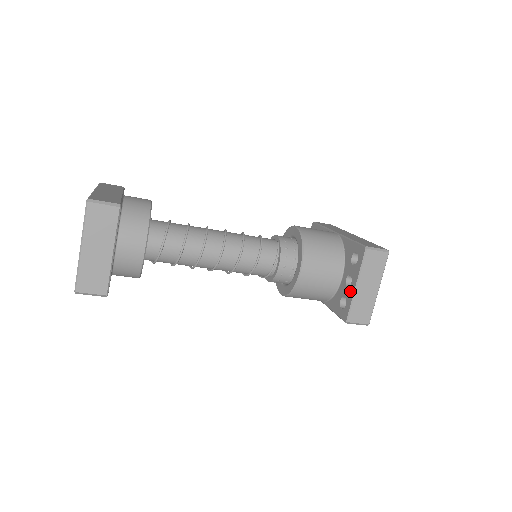
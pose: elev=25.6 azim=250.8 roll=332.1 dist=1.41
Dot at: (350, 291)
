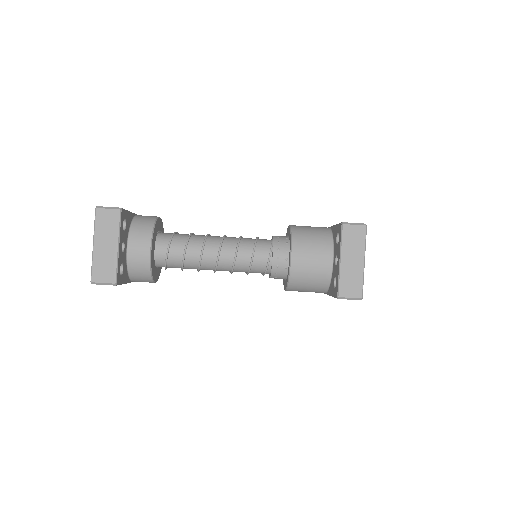
Dot at: (337, 268)
